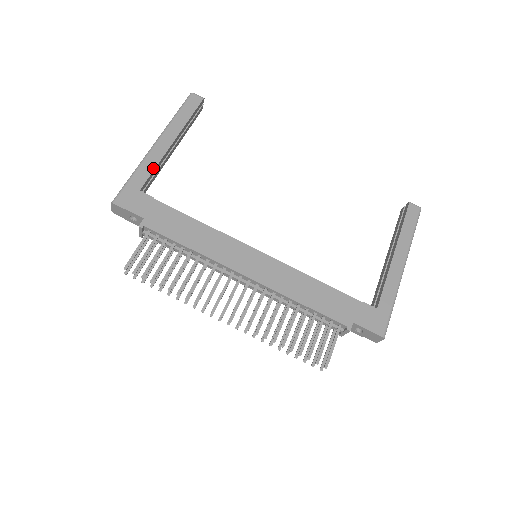
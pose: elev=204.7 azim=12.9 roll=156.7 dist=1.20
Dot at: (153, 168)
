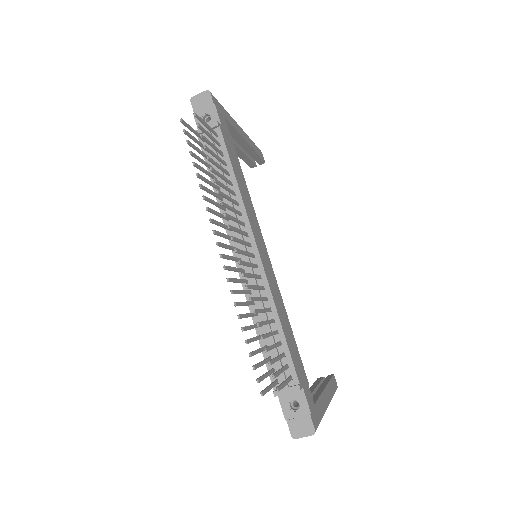
Dot at: (235, 127)
